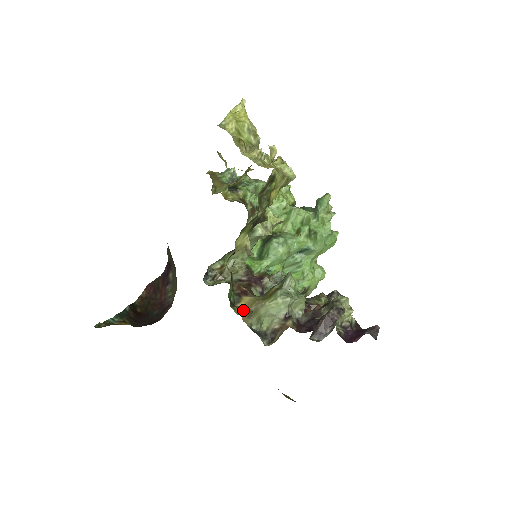
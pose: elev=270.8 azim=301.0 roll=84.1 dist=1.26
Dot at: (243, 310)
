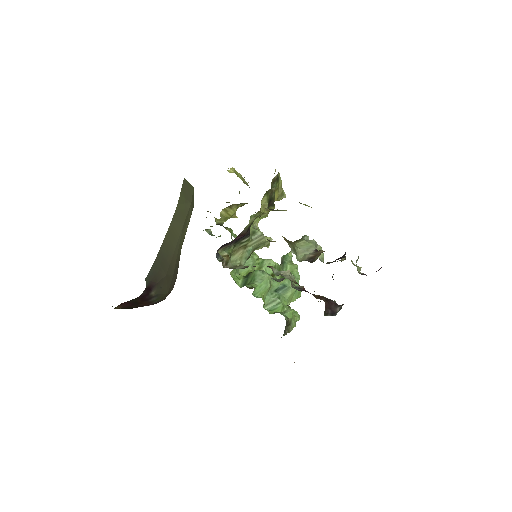
Dot at: occluded
